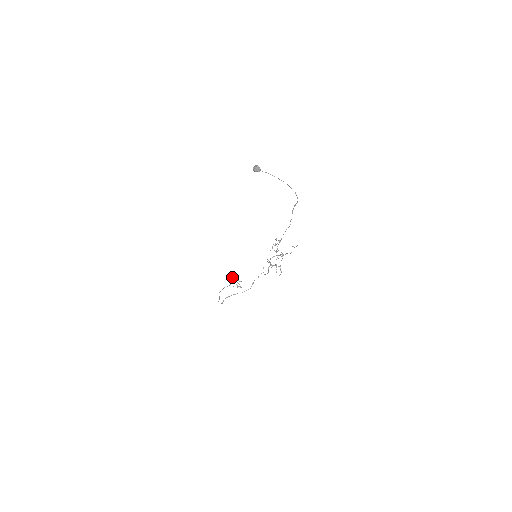
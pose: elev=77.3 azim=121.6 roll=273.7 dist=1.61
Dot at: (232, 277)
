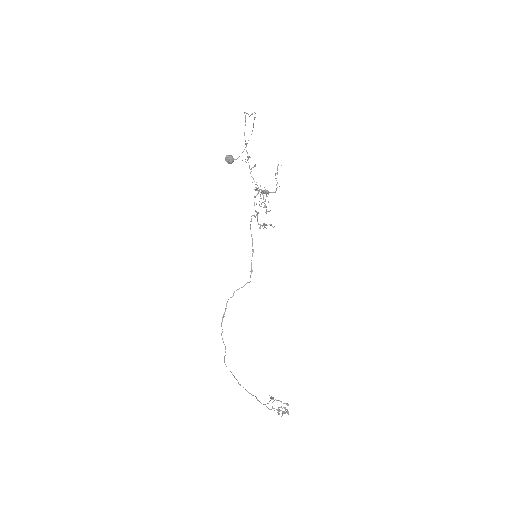
Dot at: (270, 398)
